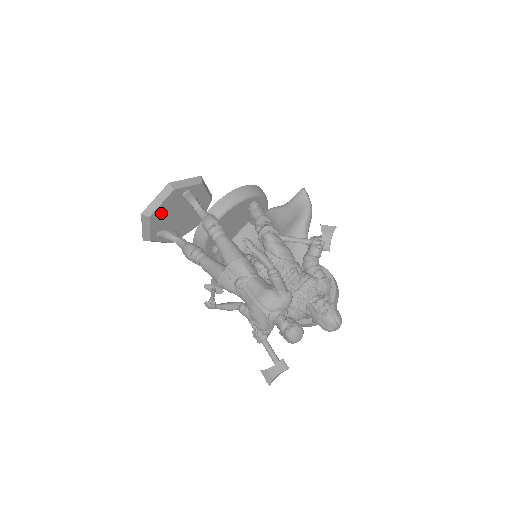
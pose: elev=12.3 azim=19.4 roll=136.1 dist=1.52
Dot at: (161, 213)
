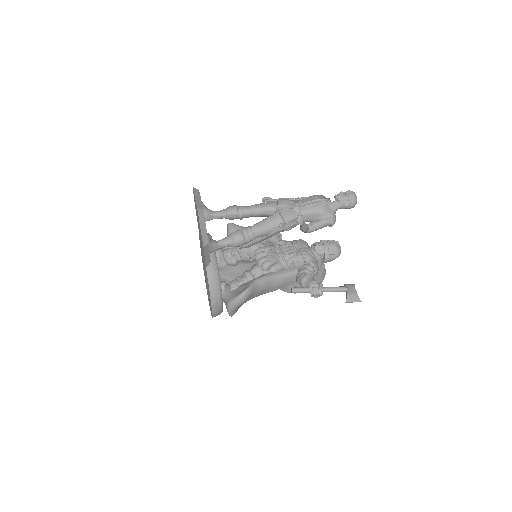
Dot at: occluded
